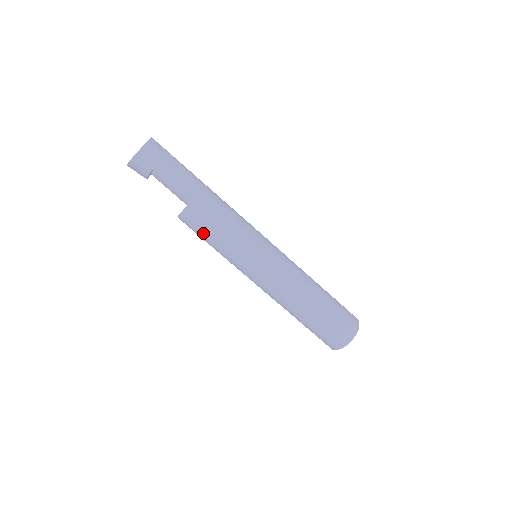
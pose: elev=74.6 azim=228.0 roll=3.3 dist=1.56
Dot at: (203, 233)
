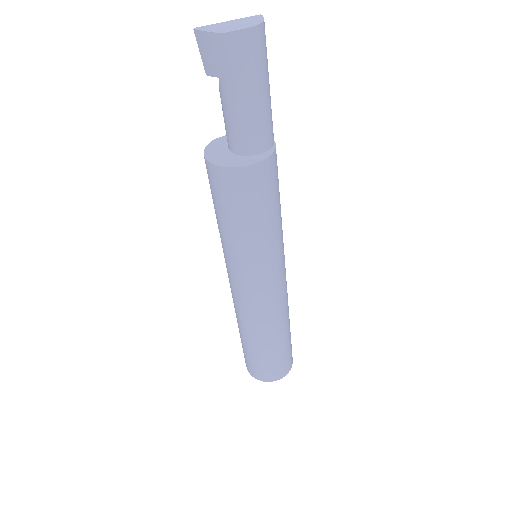
Dot at: (236, 209)
